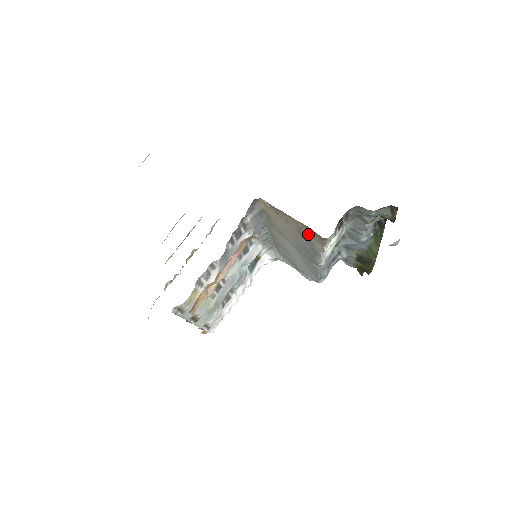
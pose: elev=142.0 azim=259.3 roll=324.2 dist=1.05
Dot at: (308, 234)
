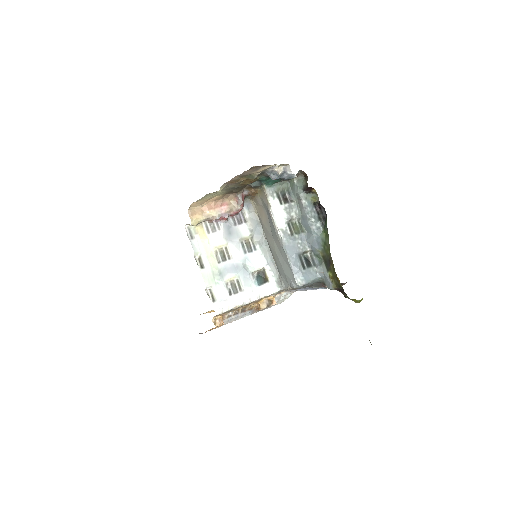
Dot at: (263, 198)
